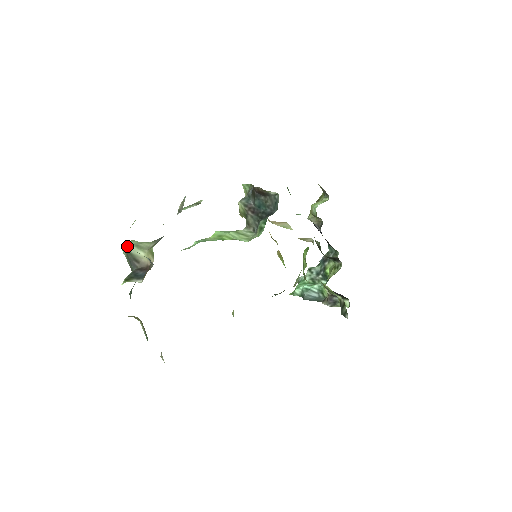
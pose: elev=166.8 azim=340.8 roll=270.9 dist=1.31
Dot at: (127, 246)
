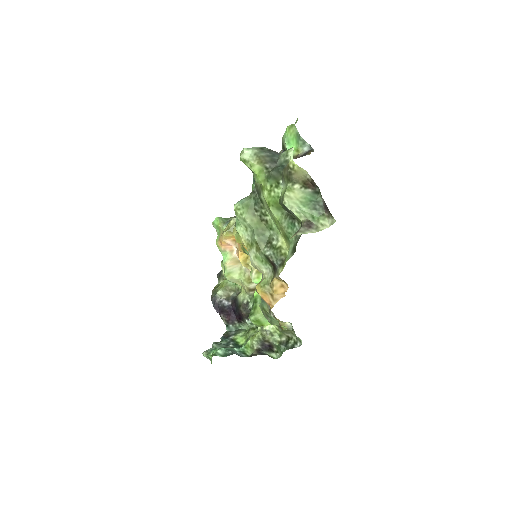
Dot at: (253, 147)
